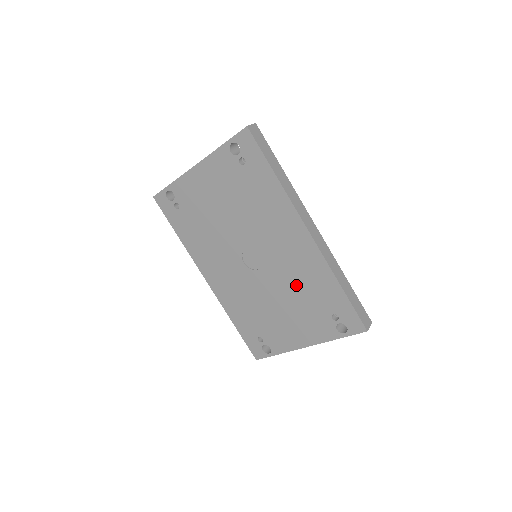
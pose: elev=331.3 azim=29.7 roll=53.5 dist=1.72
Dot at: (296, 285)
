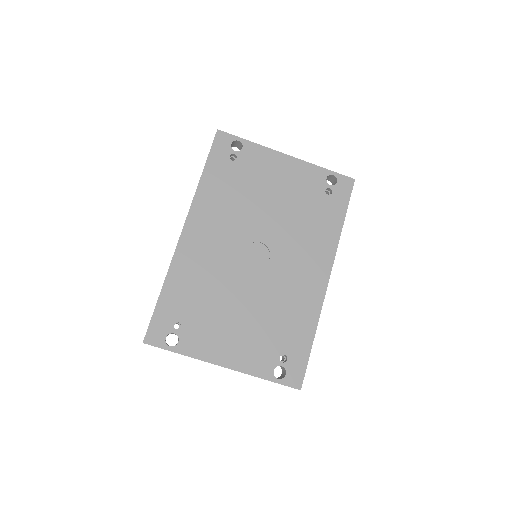
Dot at: (276, 306)
